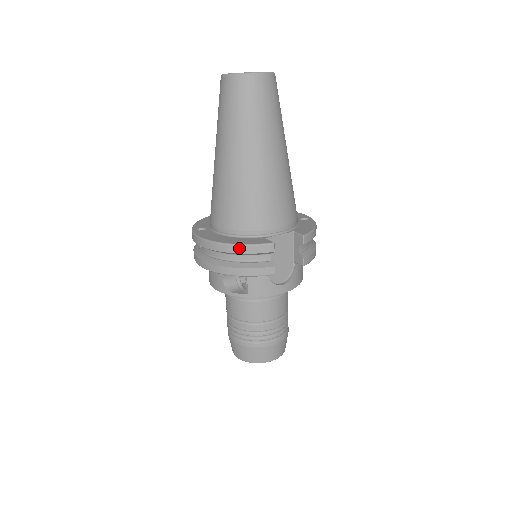
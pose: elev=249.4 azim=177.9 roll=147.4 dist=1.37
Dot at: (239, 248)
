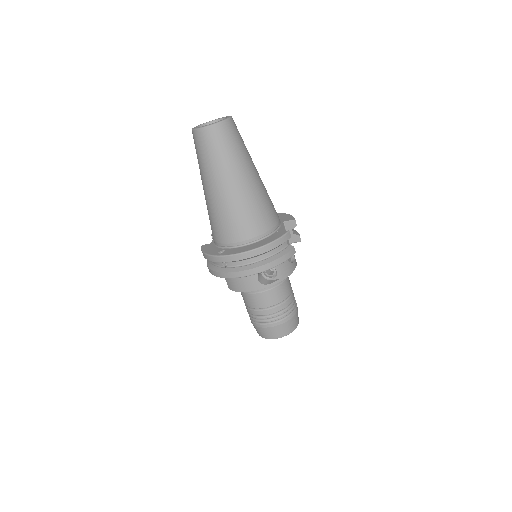
Dot at: (272, 245)
